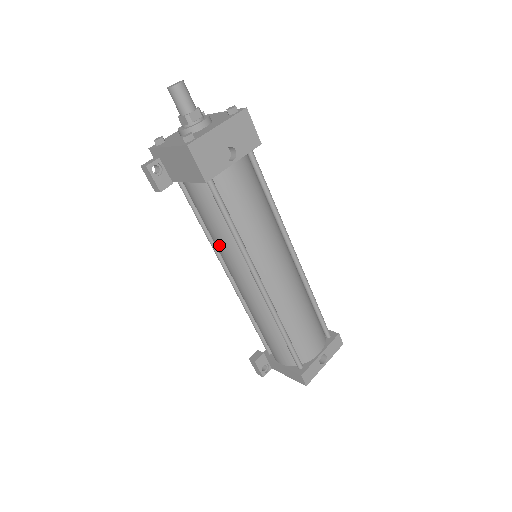
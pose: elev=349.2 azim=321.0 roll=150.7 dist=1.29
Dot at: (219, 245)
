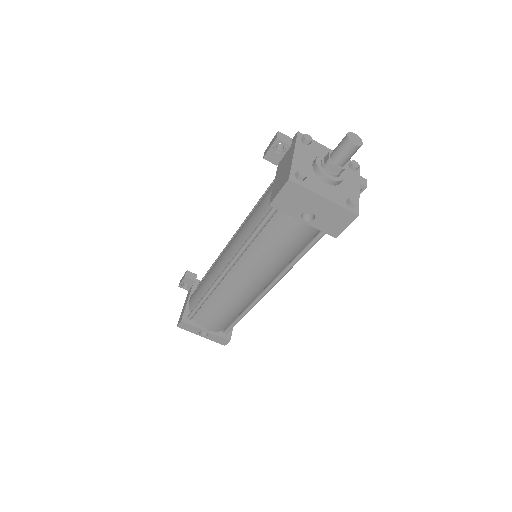
Dot at: (244, 225)
